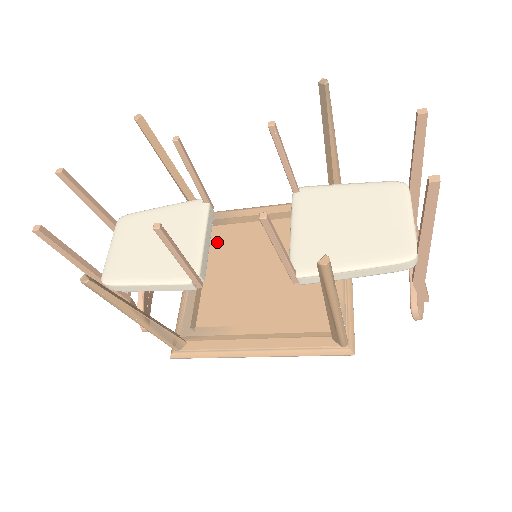
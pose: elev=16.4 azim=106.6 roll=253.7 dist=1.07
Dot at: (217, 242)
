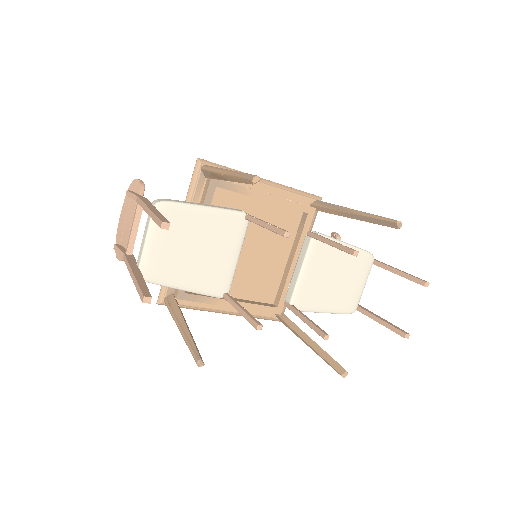
Dot at: occluded
